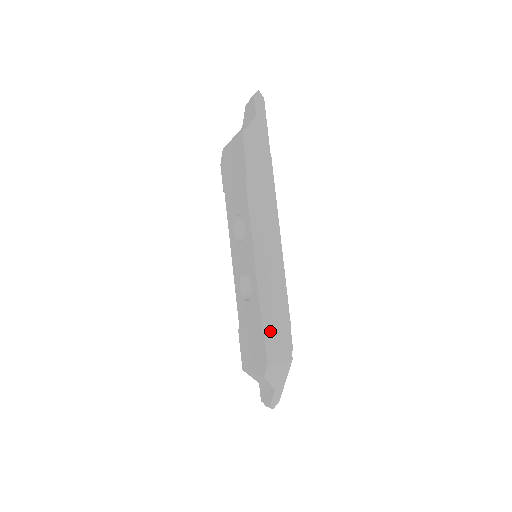
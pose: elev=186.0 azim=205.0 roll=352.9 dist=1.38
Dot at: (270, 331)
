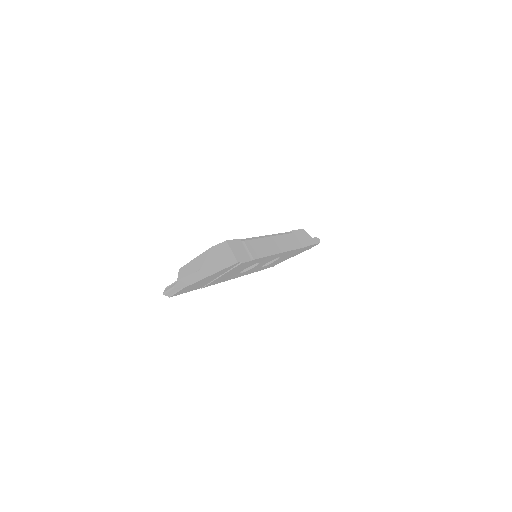
Dot at: (243, 243)
